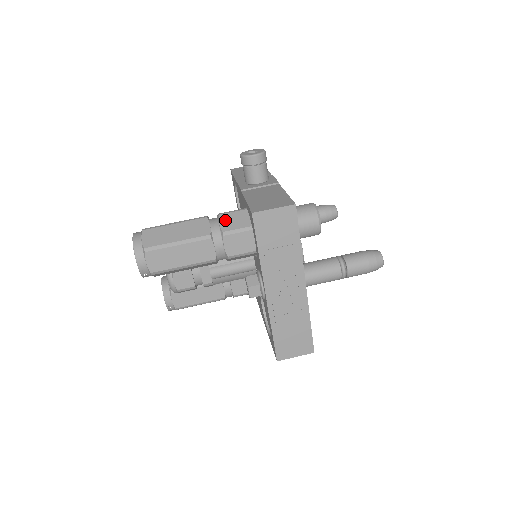
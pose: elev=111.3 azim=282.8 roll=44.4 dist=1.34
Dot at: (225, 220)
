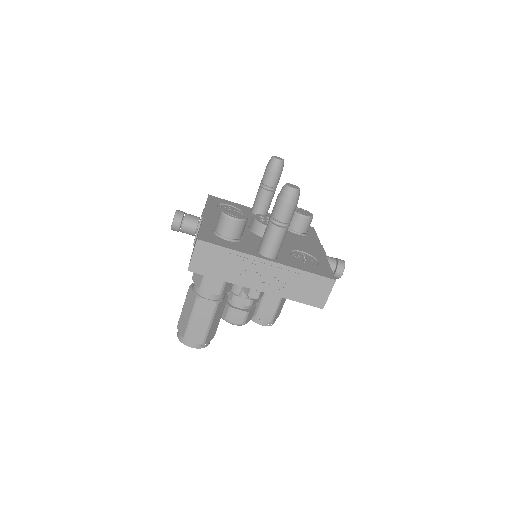
Dot at: (195, 279)
